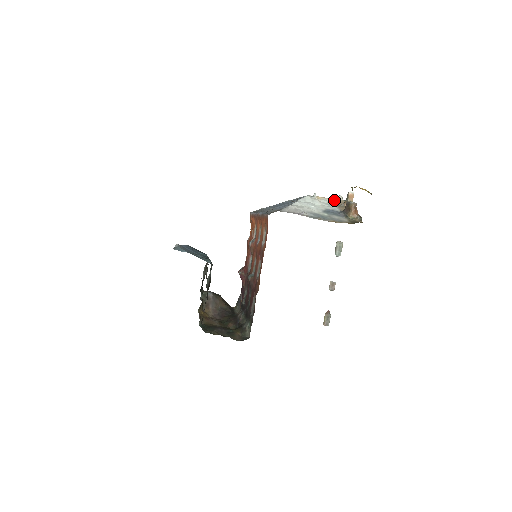
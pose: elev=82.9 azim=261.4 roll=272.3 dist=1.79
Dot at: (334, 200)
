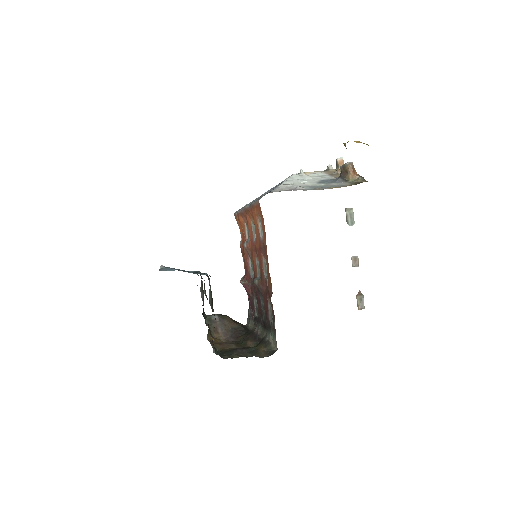
Dot at: (324, 171)
